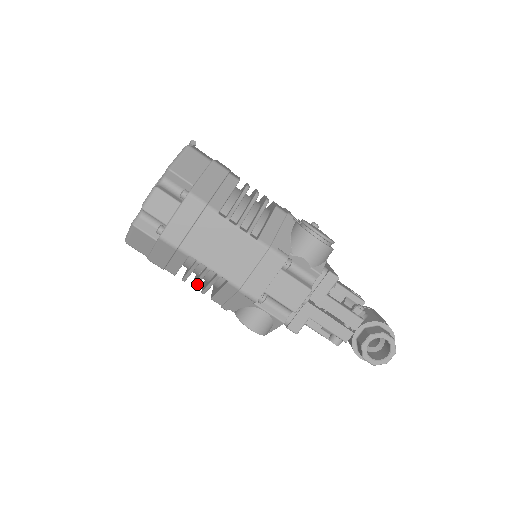
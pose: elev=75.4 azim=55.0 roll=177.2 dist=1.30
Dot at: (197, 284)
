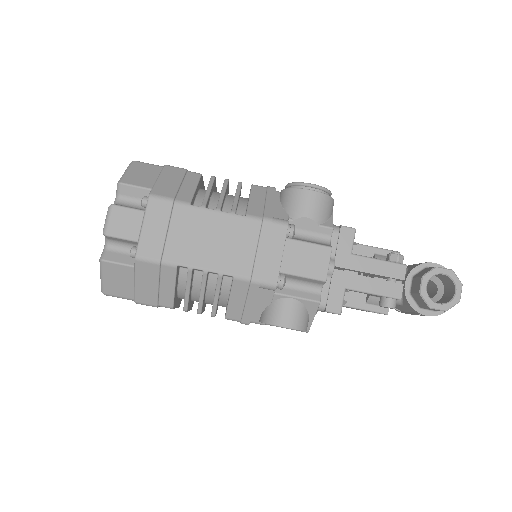
Dot at: (202, 305)
